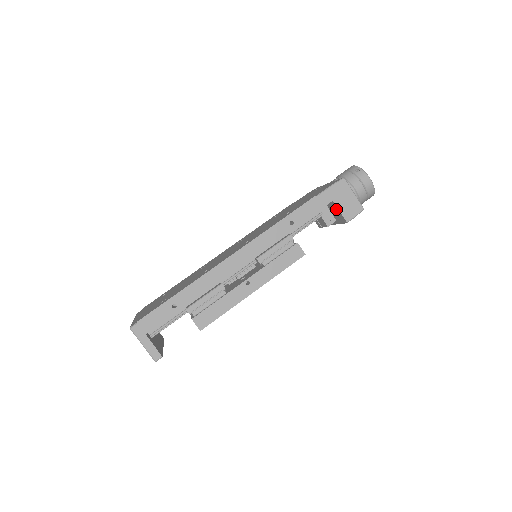
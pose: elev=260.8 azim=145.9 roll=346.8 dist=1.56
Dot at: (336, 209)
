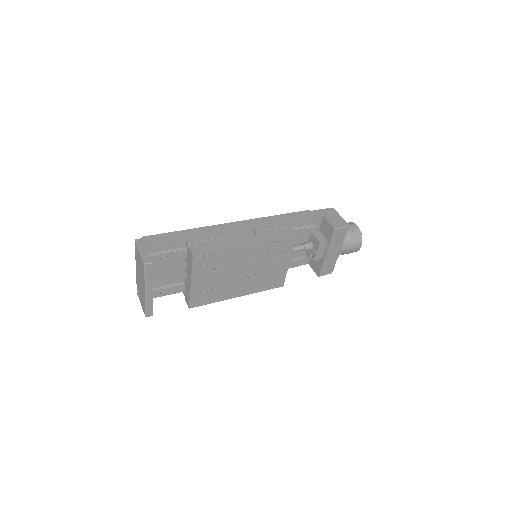
Dot at: (326, 223)
